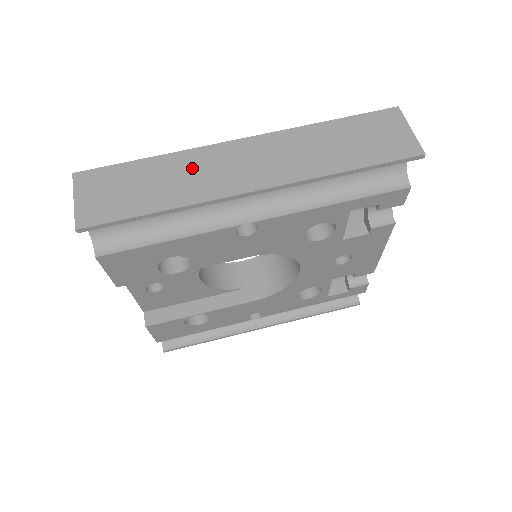
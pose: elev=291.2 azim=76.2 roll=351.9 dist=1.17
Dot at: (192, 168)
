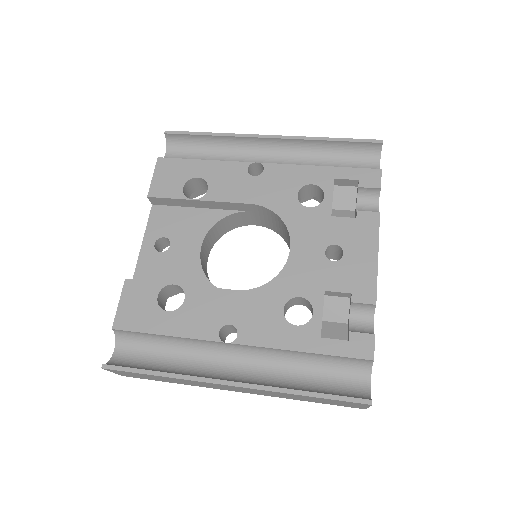
Dot at: occluded
